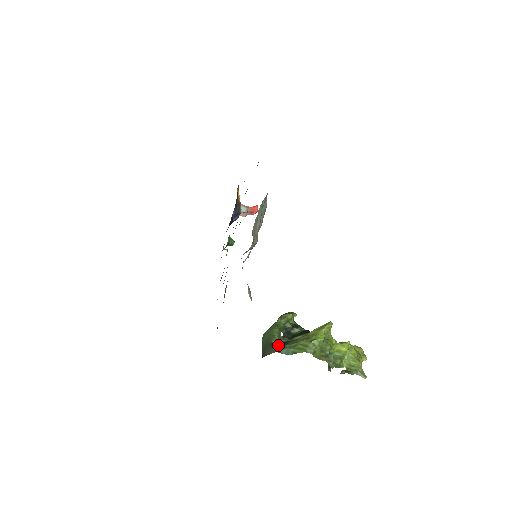
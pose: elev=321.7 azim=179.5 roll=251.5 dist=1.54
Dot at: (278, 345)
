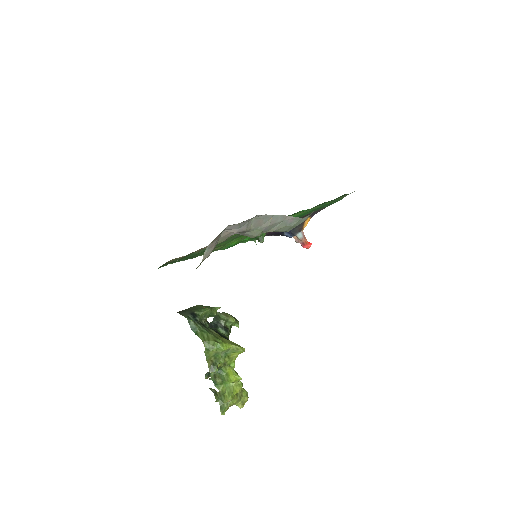
Dot at: (195, 318)
